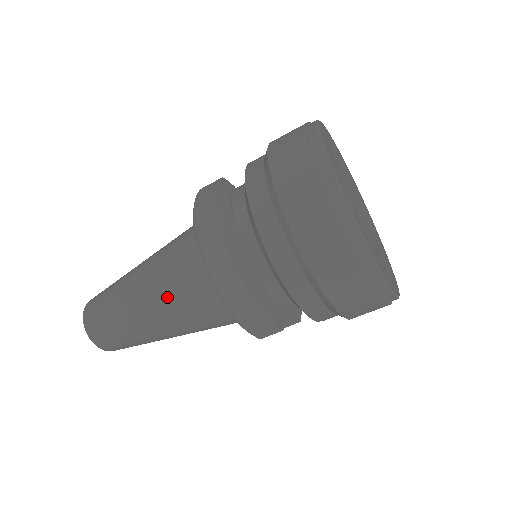
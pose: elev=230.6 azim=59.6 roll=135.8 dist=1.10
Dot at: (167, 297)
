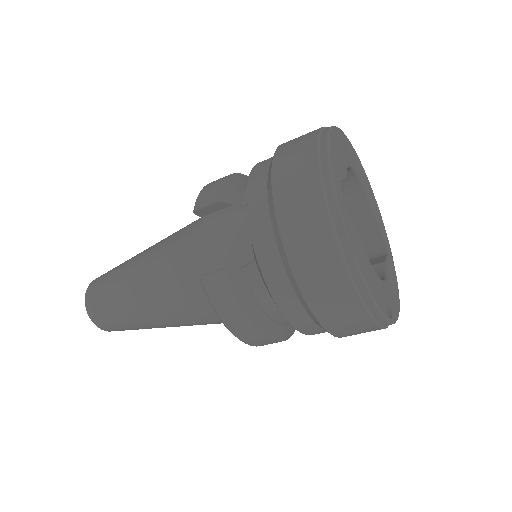
Dot at: occluded
